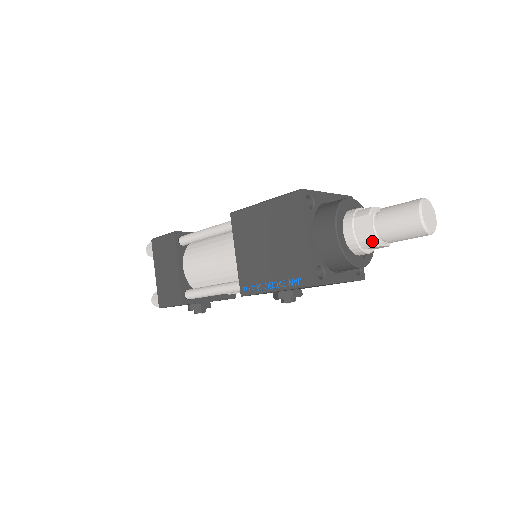
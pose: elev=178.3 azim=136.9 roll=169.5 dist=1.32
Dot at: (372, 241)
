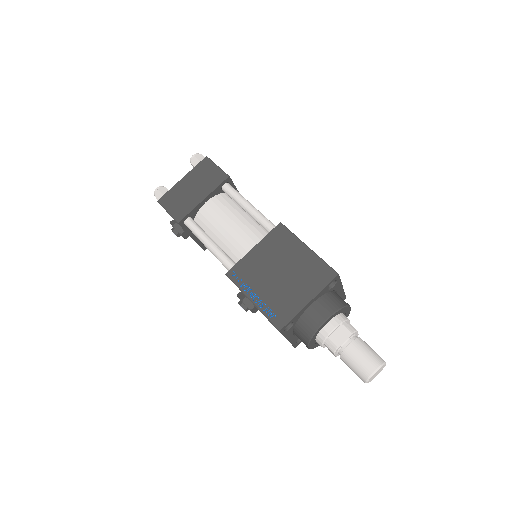
Dot at: (335, 348)
